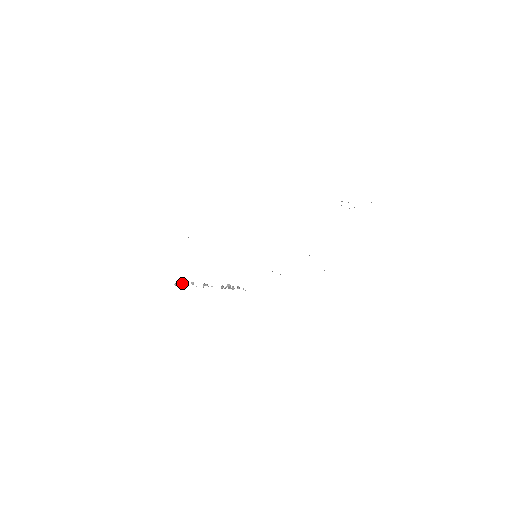
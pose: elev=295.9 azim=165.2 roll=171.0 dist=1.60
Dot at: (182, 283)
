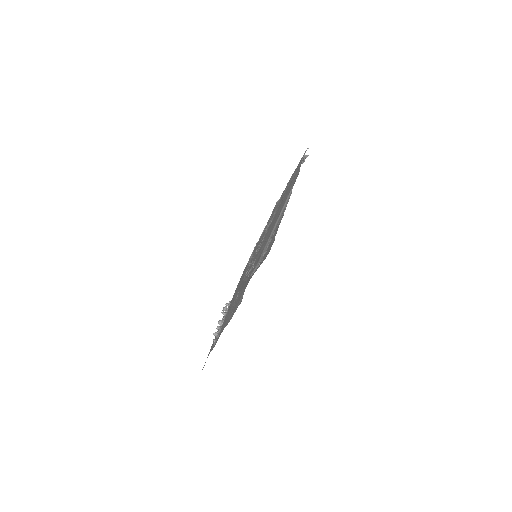
Dot at: (217, 334)
